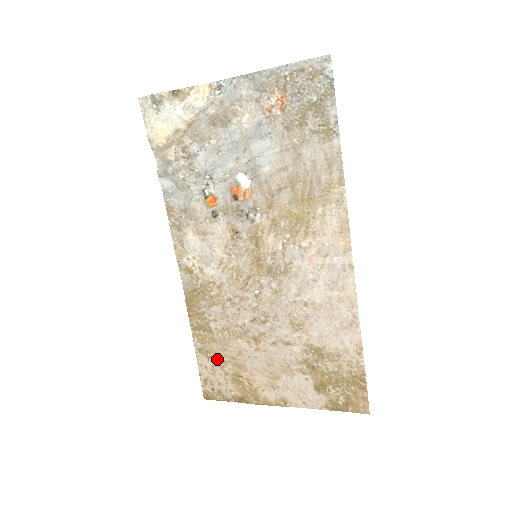
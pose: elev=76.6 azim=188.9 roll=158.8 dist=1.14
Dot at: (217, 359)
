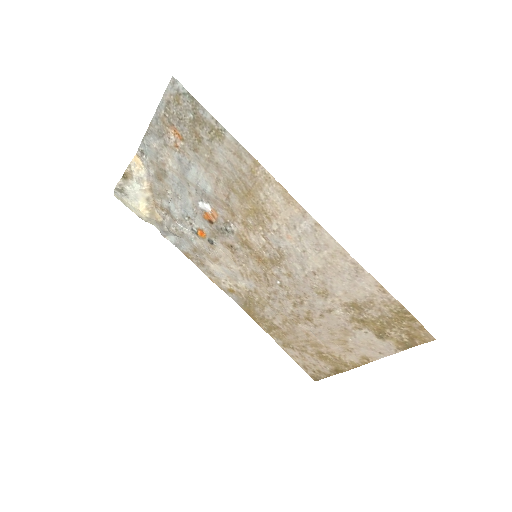
Dot at: (298, 347)
